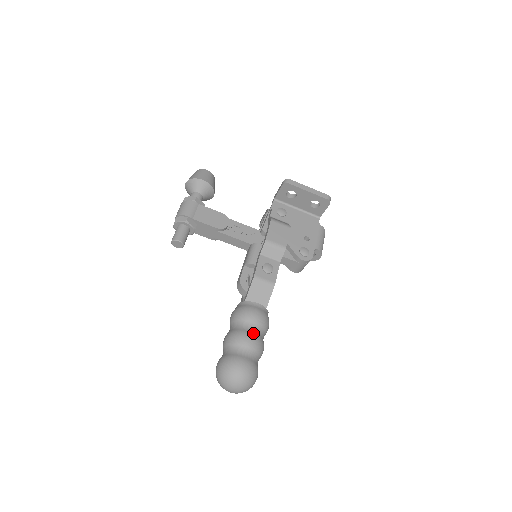
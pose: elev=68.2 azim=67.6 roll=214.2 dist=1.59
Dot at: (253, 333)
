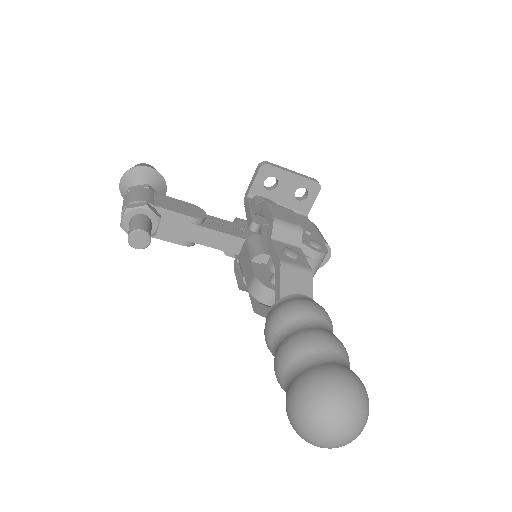
Dot at: (326, 330)
